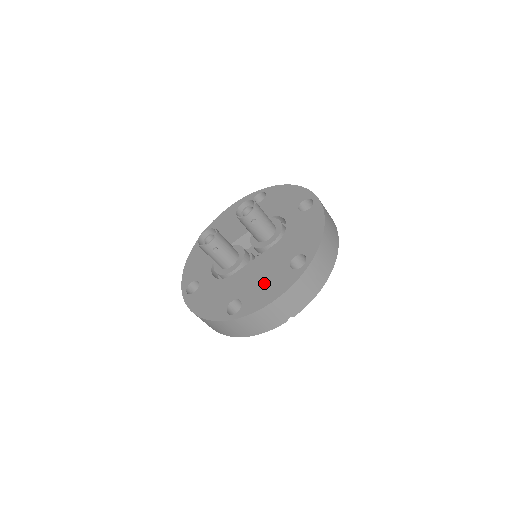
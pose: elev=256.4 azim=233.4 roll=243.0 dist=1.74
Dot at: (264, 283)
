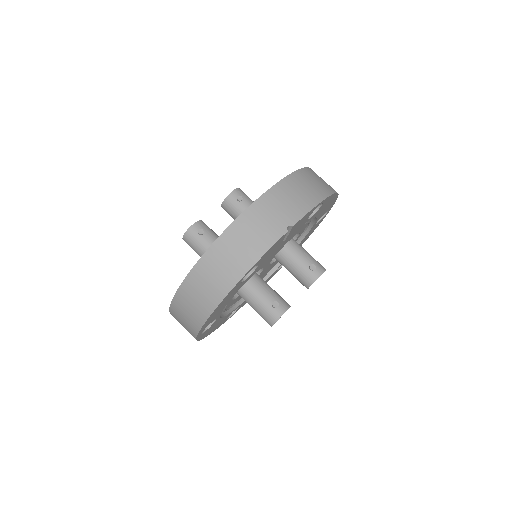
Dot at: occluded
